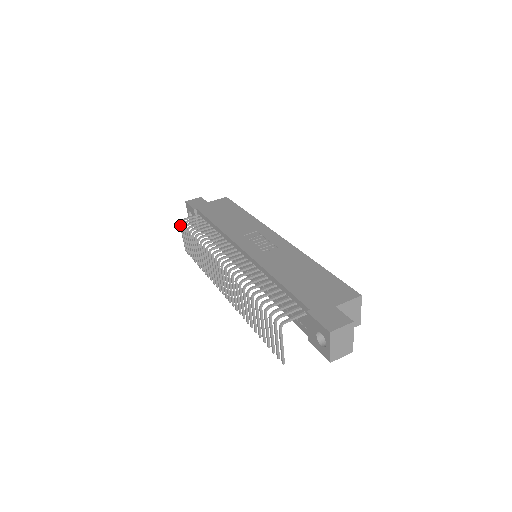
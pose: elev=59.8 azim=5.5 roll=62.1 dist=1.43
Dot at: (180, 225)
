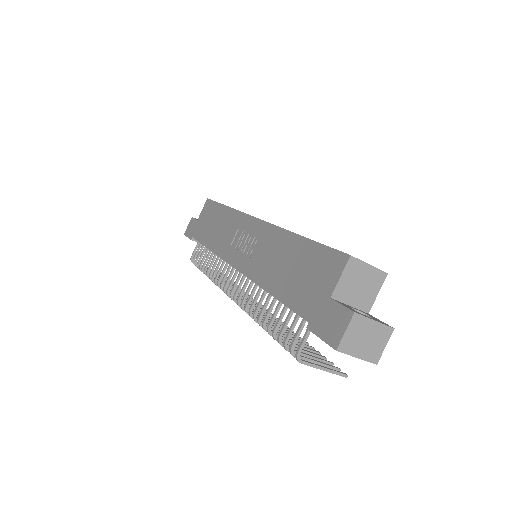
Dot at: occluded
